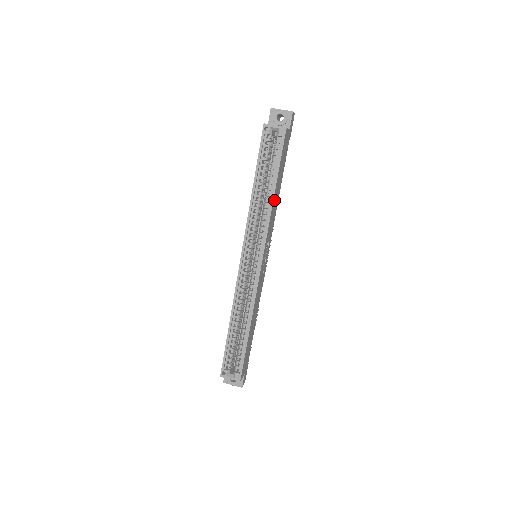
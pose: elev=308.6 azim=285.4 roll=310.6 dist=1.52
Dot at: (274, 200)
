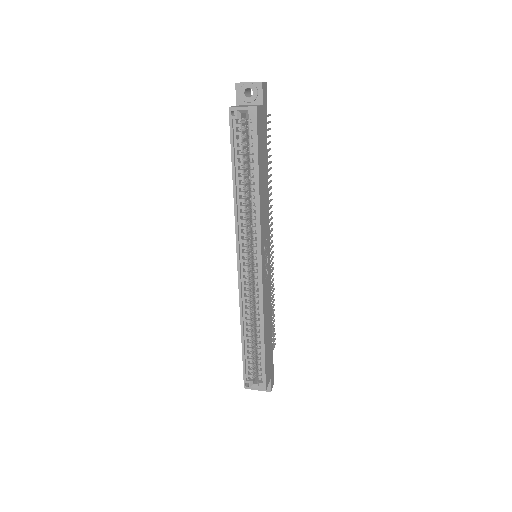
Dot at: (261, 194)
